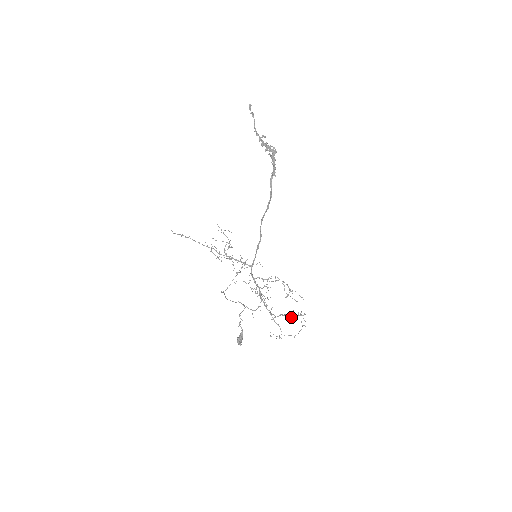
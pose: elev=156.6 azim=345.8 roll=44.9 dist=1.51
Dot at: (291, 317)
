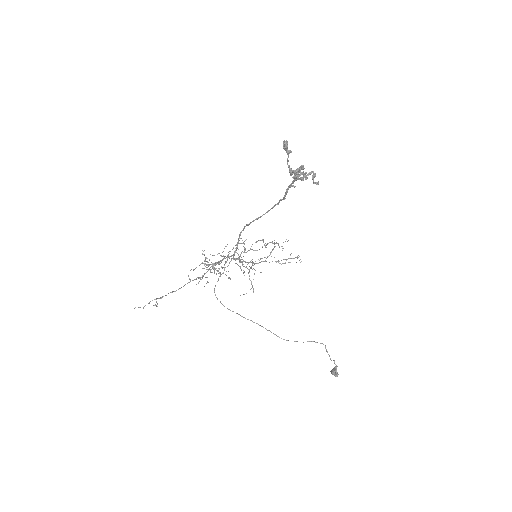
Dot at: occluded
